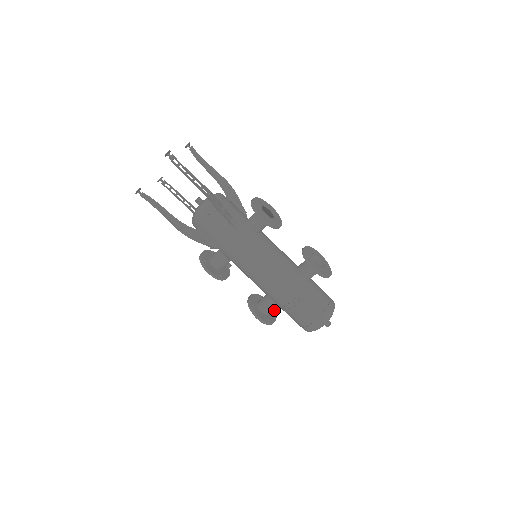
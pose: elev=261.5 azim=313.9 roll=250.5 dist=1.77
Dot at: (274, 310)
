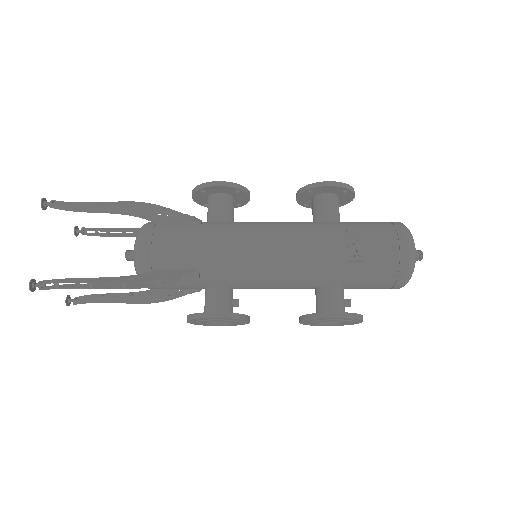
Dot at: (345, 302)
